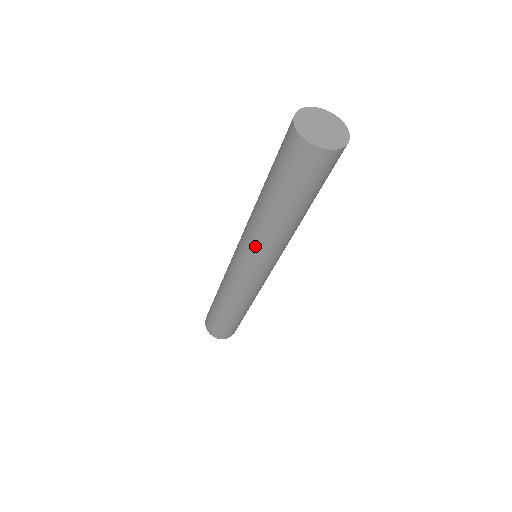
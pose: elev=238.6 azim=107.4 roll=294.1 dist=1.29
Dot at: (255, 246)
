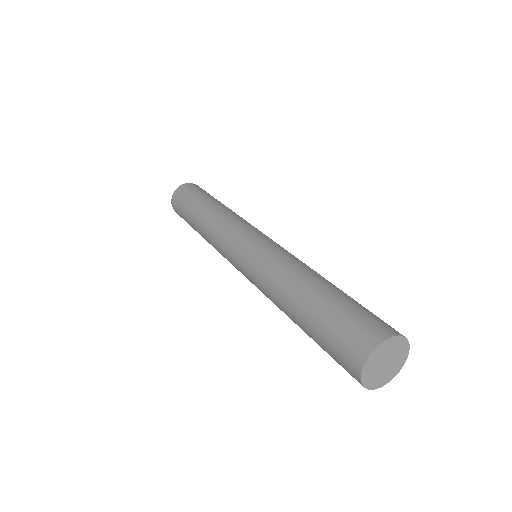
Dot at: (263, 293)
